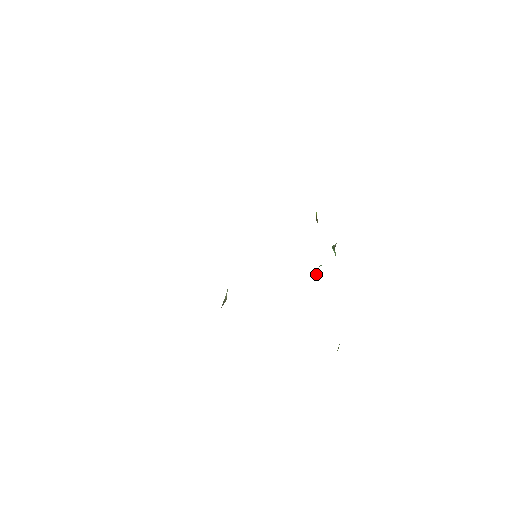
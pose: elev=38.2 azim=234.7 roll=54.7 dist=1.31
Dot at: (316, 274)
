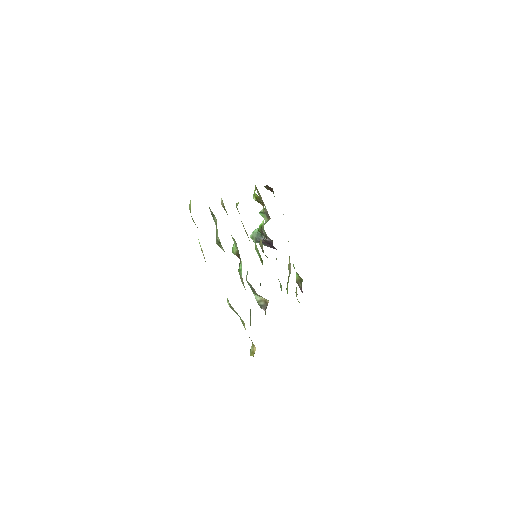
Dot at: (263, 239)
